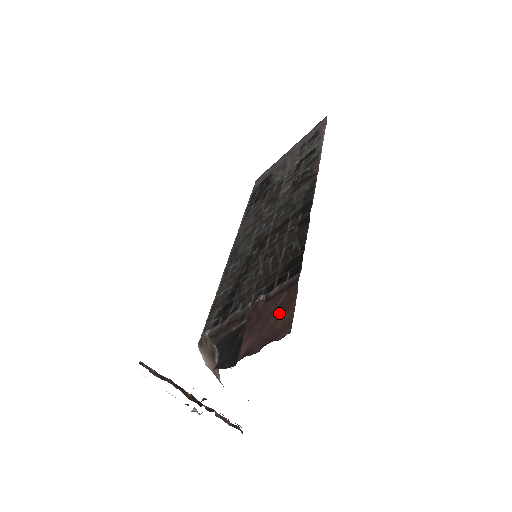
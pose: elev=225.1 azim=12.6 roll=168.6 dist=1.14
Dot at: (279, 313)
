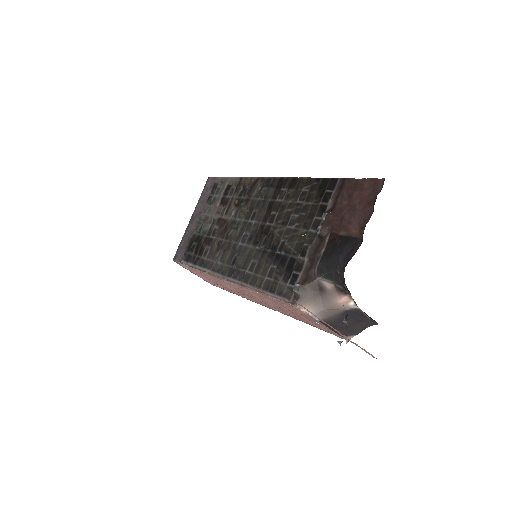
Dot at: (356, 194)
